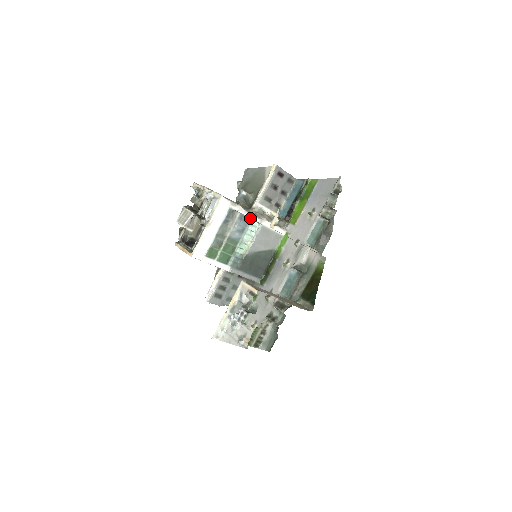
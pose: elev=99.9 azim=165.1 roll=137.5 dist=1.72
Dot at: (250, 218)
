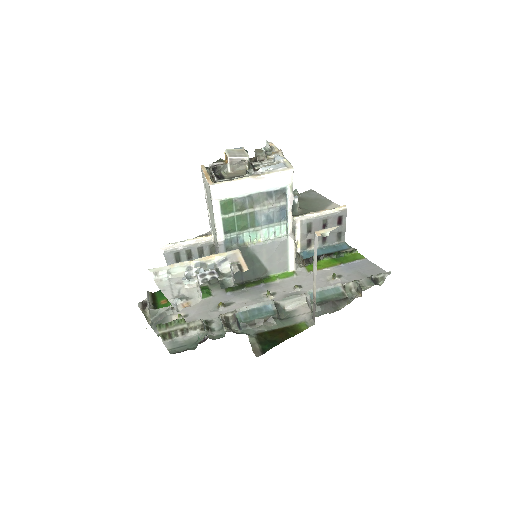
Dot at: (287, 219)
